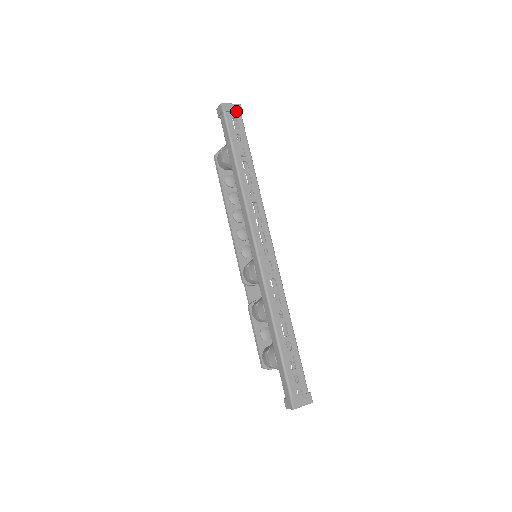
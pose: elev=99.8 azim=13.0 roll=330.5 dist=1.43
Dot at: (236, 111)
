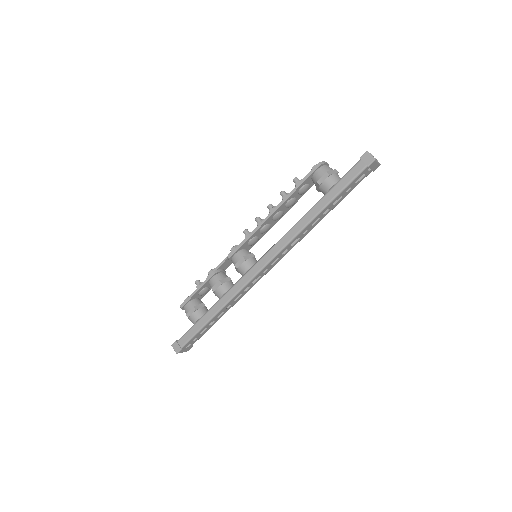
Dot at: (373, 170)
